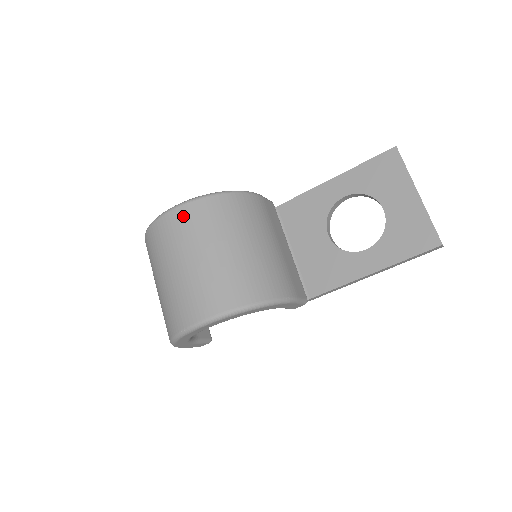
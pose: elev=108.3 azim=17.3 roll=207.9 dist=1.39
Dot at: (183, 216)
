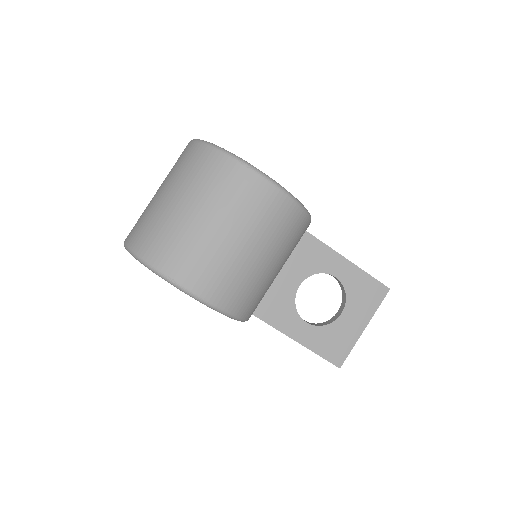
Dot at: (271, 199)
